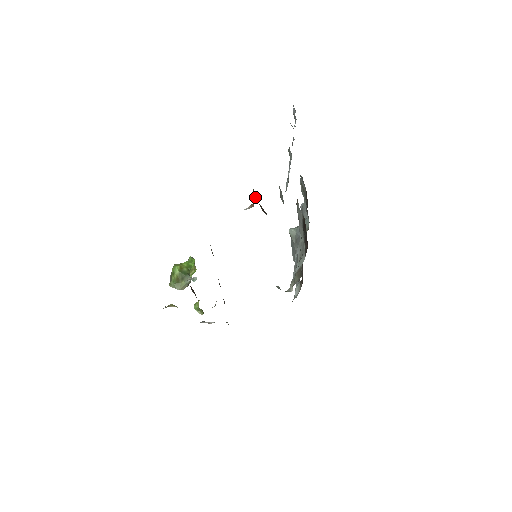
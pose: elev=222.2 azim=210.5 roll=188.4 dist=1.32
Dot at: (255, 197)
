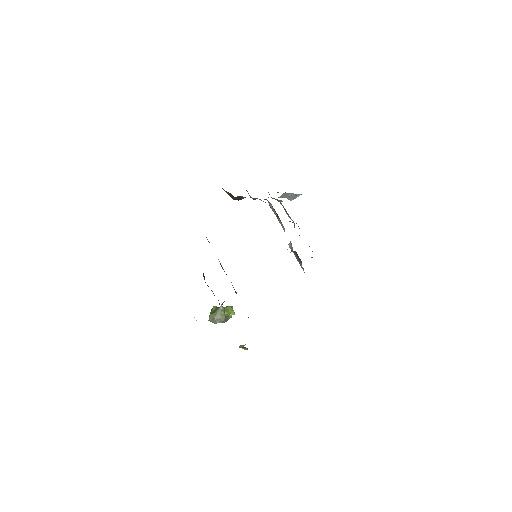
Dot at: occluded
